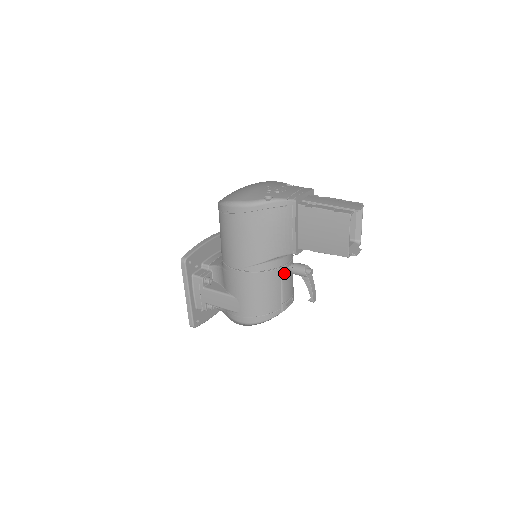
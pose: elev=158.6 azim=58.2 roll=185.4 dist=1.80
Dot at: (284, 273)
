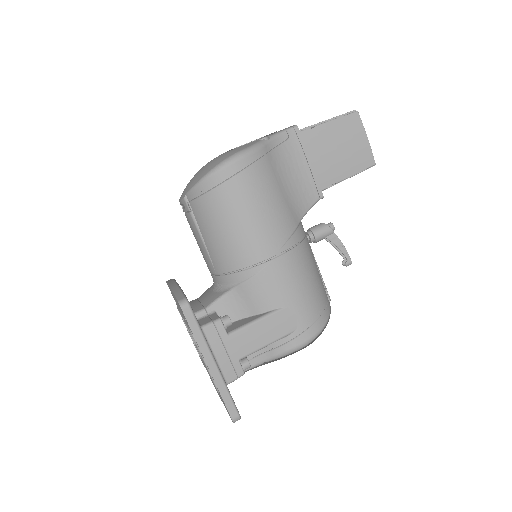
Dot at: (309, 244)
